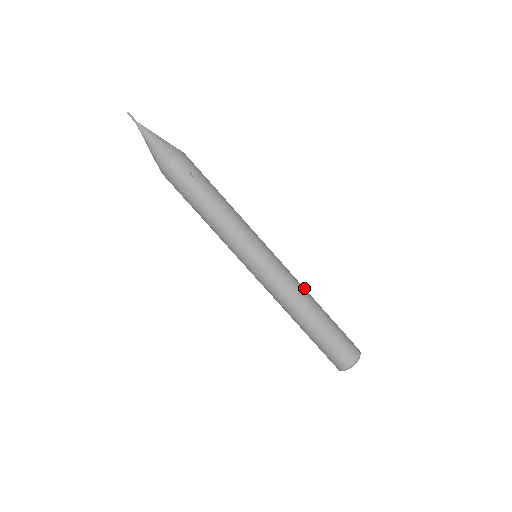
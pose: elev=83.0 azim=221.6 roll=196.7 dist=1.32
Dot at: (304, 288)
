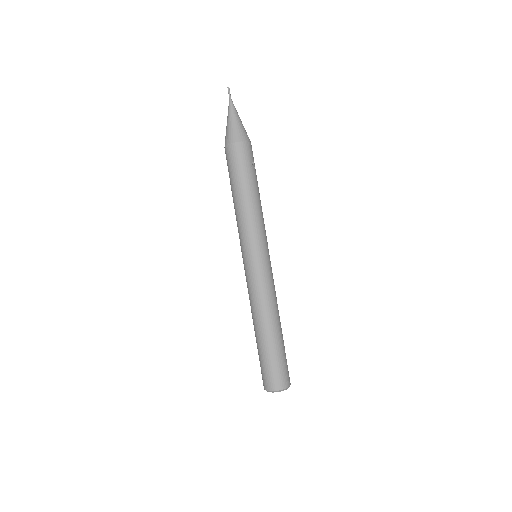
Dot at: occluded
